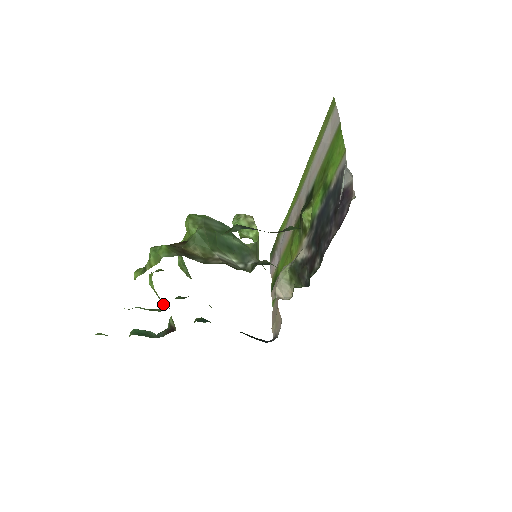
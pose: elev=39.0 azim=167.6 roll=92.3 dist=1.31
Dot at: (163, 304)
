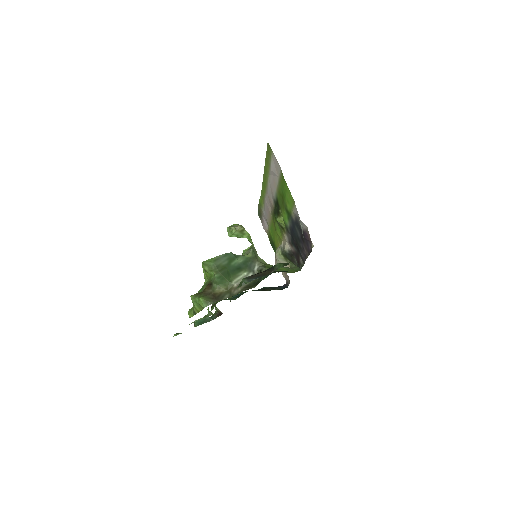
Dot at: (211, 313)
